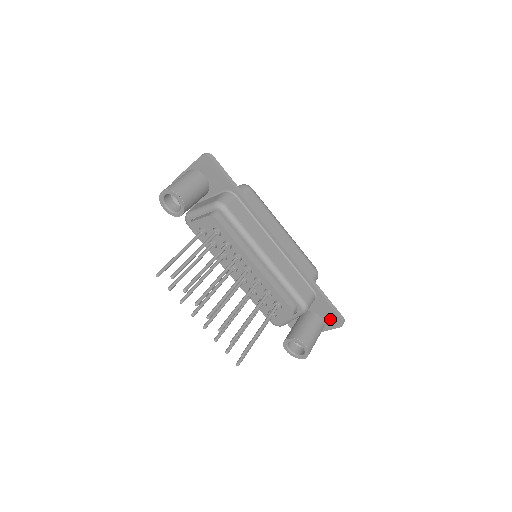
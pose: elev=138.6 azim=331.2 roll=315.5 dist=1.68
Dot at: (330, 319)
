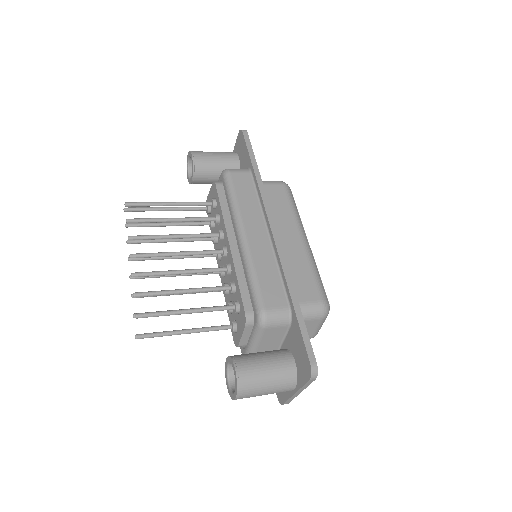
Dot at: (301, 363)
